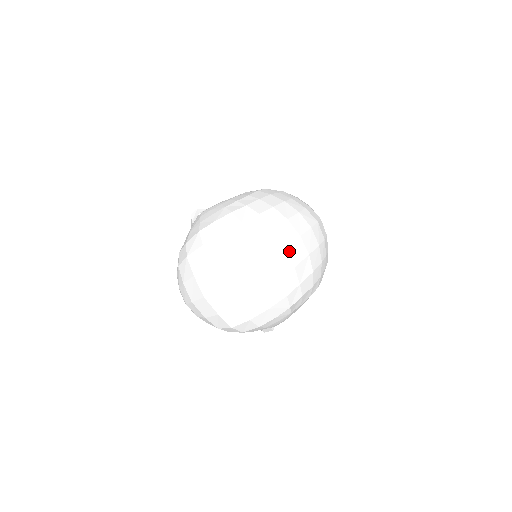
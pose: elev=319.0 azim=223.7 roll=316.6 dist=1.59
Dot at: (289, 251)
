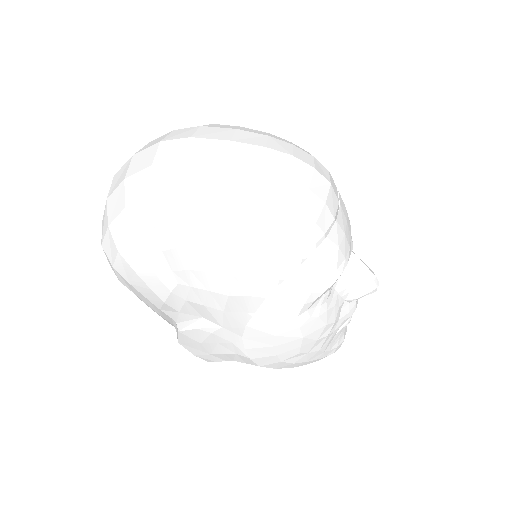
Dot at: (194, 143)
